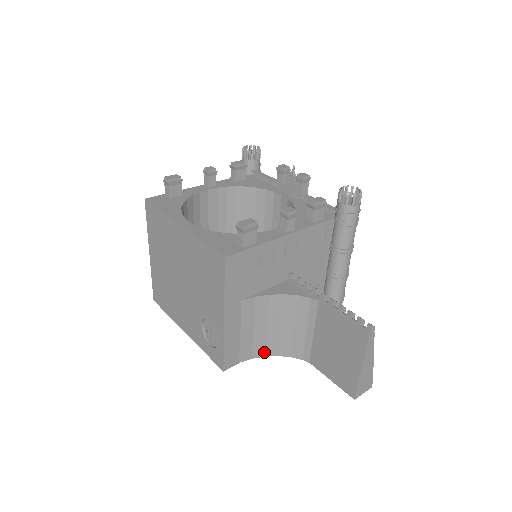
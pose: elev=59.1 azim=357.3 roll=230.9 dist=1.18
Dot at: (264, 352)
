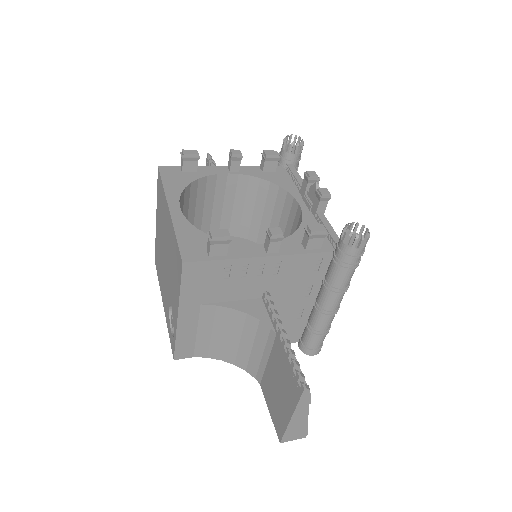
Dot at: (221, 356)
